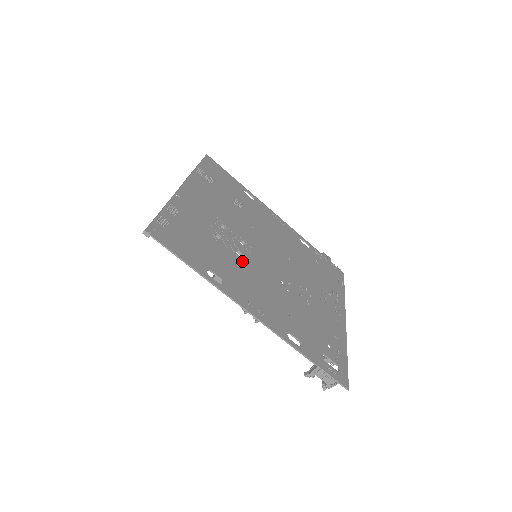
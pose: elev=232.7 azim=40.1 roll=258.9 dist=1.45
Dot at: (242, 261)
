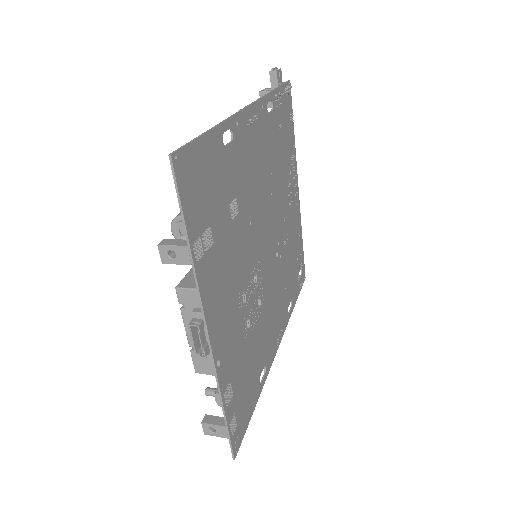
Dot at: (263, 308)
